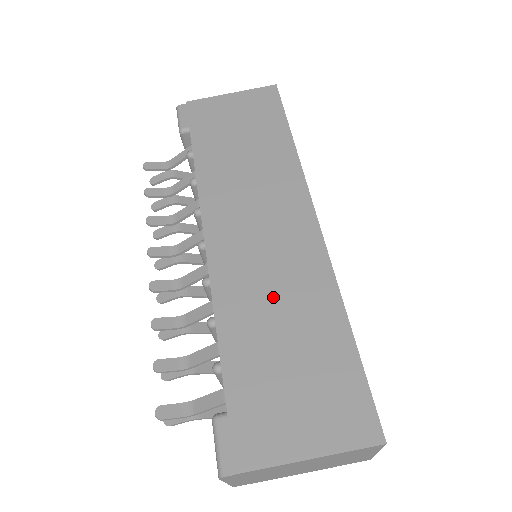
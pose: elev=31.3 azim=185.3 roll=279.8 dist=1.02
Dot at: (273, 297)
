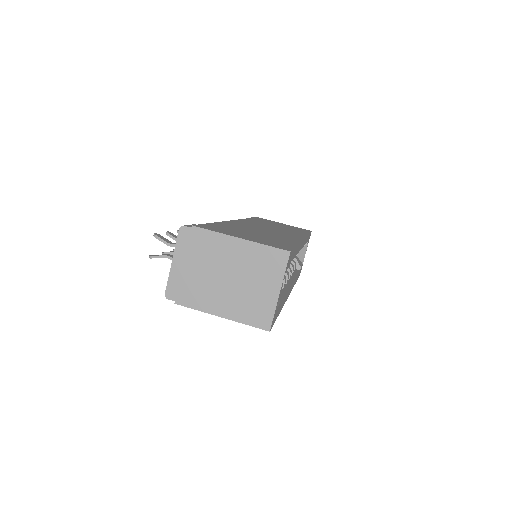
Dot at: (259, 231)
